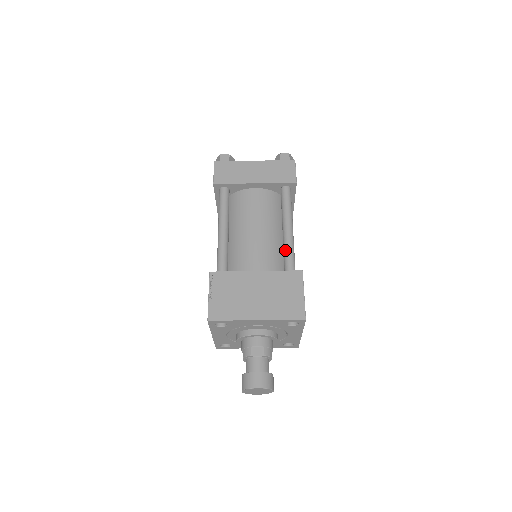
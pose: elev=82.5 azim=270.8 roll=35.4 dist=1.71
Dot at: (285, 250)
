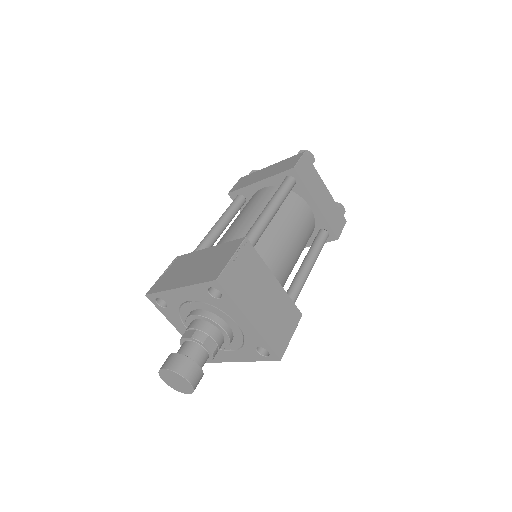
Dot at: (298, 282)
